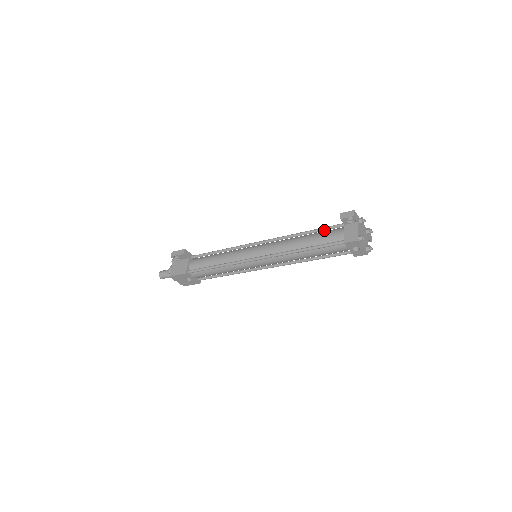
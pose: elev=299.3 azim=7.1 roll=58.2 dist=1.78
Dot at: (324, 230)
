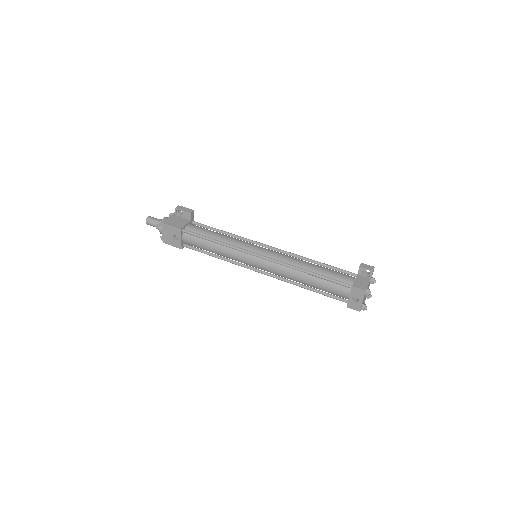
Dot at: (335, 269)
